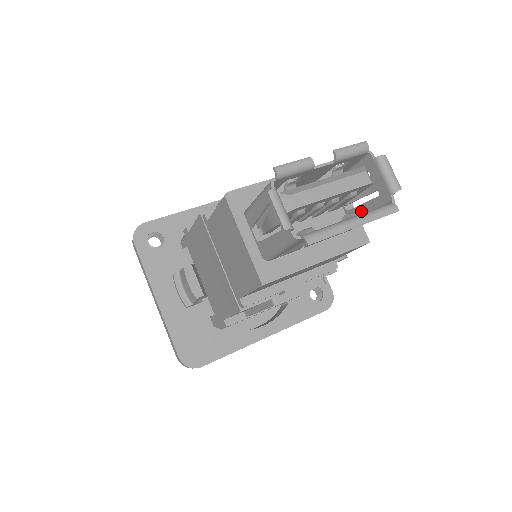
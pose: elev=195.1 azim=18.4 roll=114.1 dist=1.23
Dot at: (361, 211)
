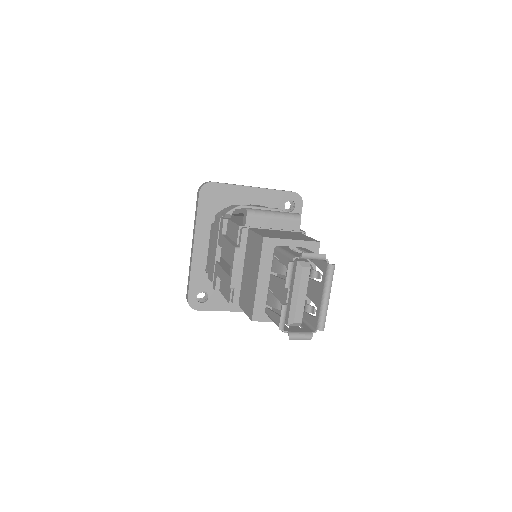
Dot at: occluded
